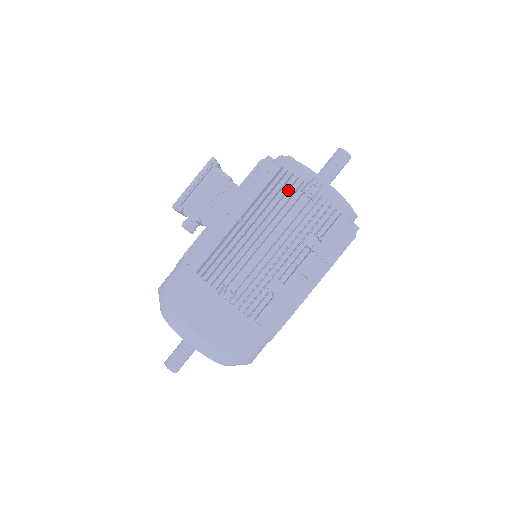
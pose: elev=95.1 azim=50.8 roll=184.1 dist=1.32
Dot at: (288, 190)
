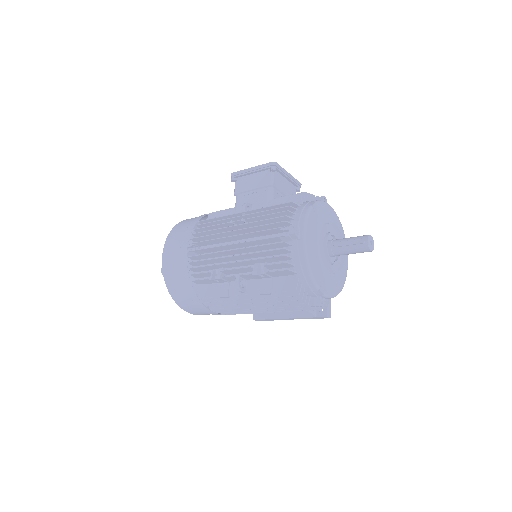
Dot at: (279, 221)
